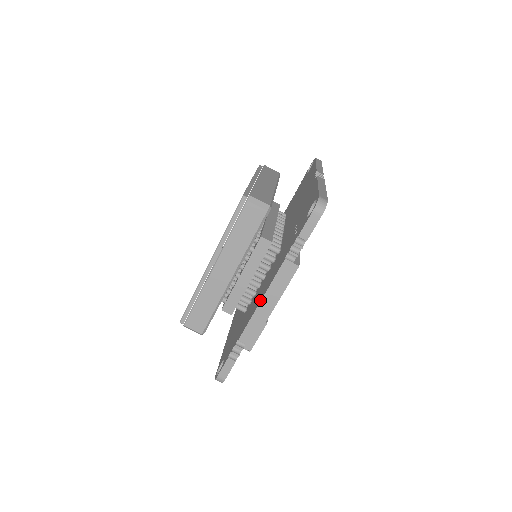
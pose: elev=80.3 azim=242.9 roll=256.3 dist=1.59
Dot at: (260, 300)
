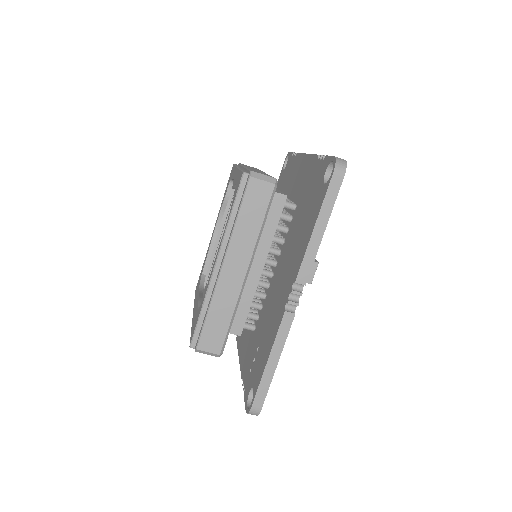
Dot at: (239, 354)
